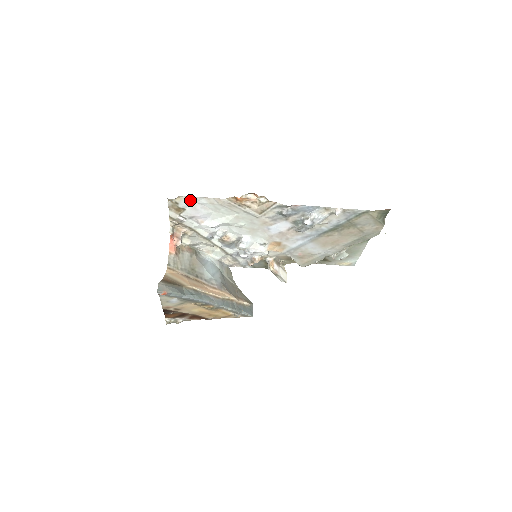
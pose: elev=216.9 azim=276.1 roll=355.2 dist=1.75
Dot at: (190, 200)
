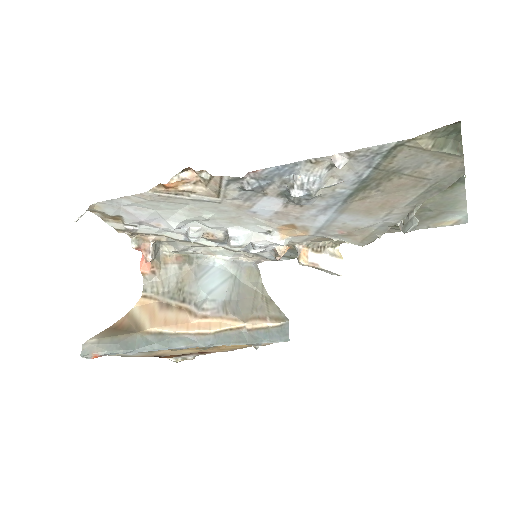
Dot at: (111, 205)
